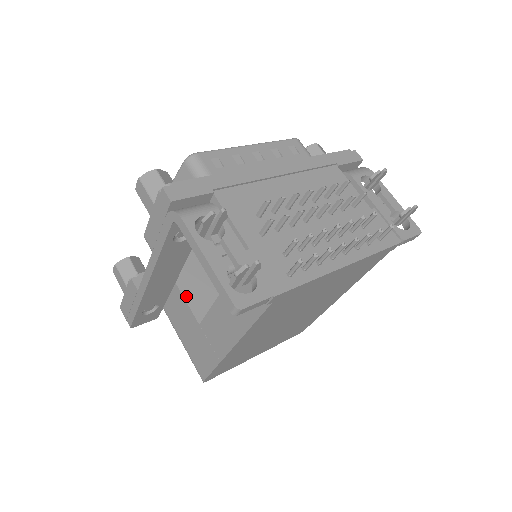
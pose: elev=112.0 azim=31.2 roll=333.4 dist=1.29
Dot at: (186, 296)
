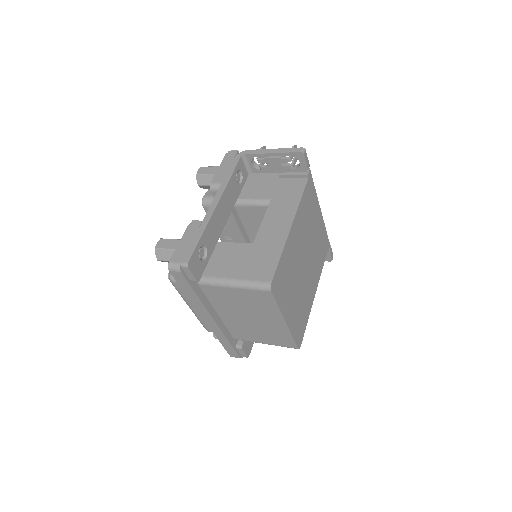
Dot at: (230, 244)
